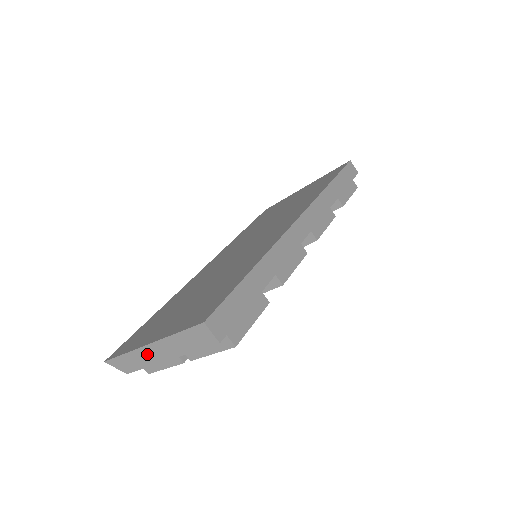
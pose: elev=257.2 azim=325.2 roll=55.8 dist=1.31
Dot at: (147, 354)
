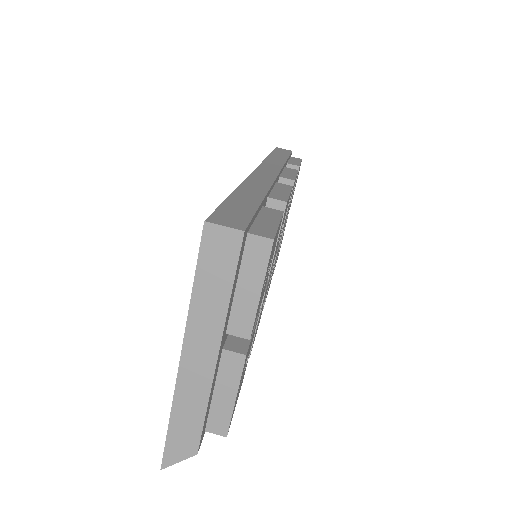
Dot at: (191, 378)
